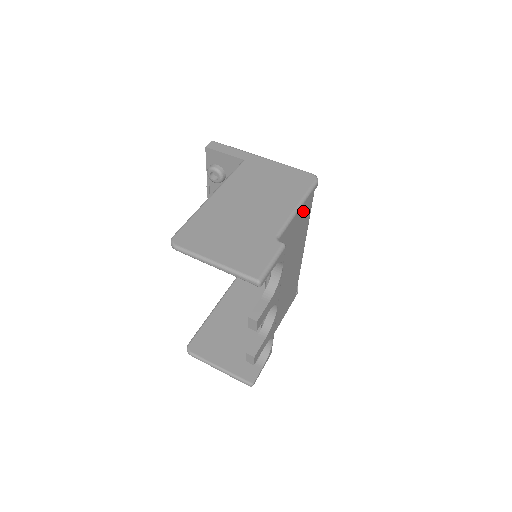
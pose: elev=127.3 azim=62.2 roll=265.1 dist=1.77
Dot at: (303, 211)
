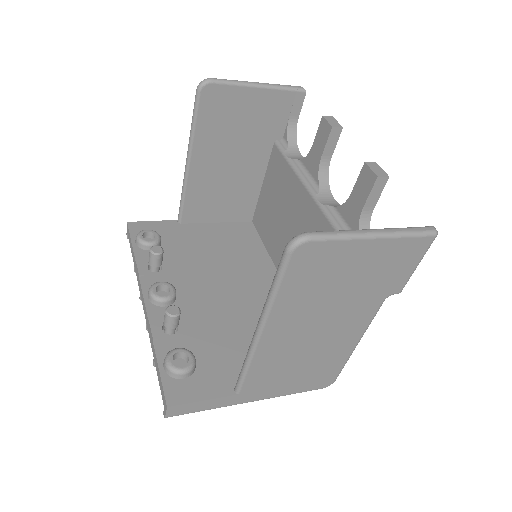
Dot at: occluded
